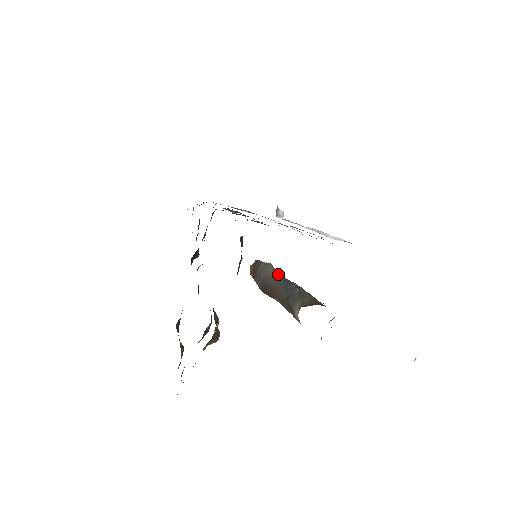
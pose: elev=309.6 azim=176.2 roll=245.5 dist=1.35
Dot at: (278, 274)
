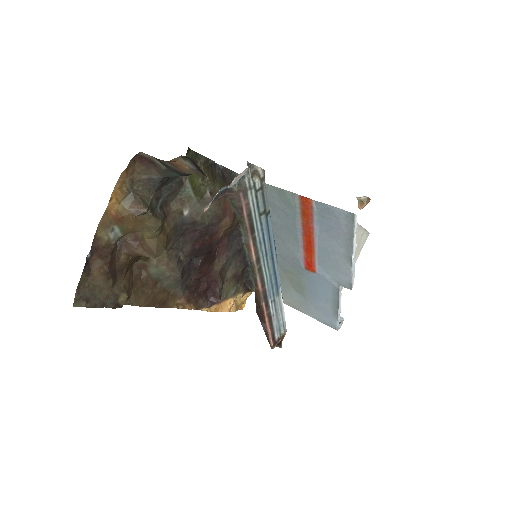
Dot at: occluded
